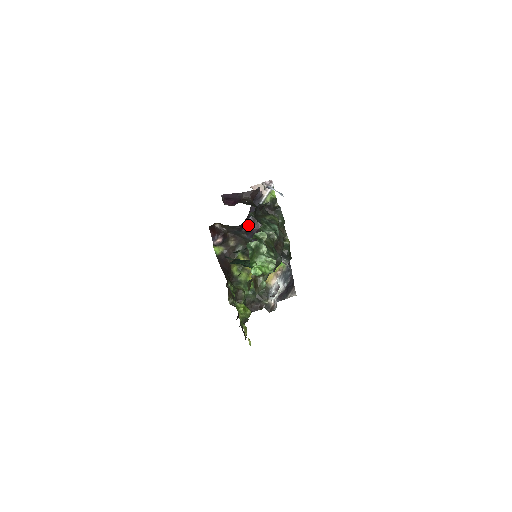
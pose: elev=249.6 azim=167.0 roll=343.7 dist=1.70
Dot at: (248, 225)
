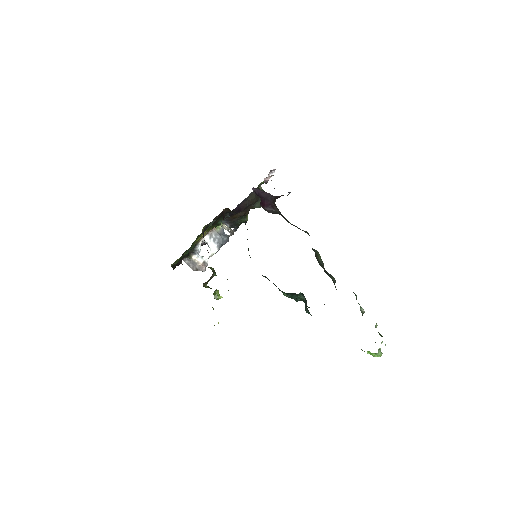
Dot at: (238, 206)
